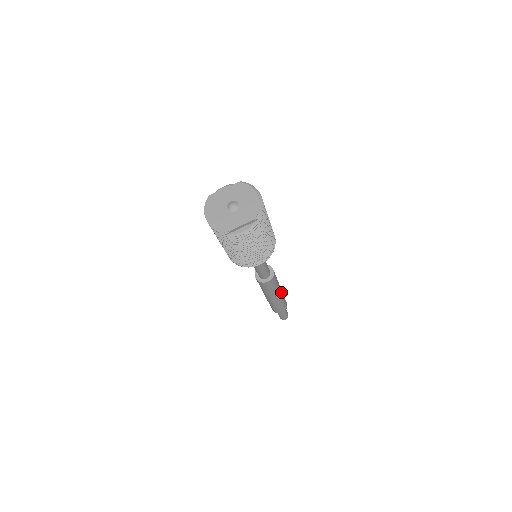
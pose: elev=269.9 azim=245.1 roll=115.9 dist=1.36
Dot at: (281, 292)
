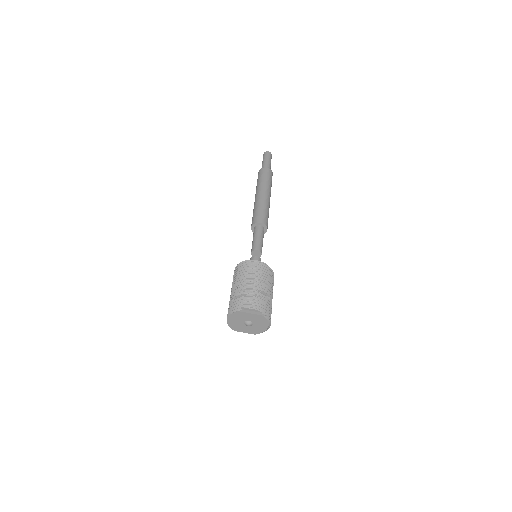
Dot at: occluded
